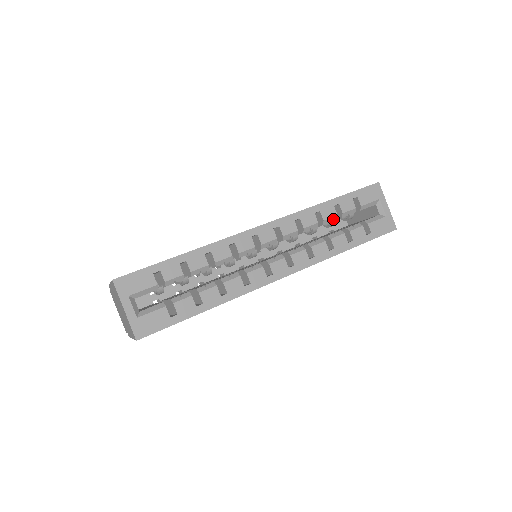
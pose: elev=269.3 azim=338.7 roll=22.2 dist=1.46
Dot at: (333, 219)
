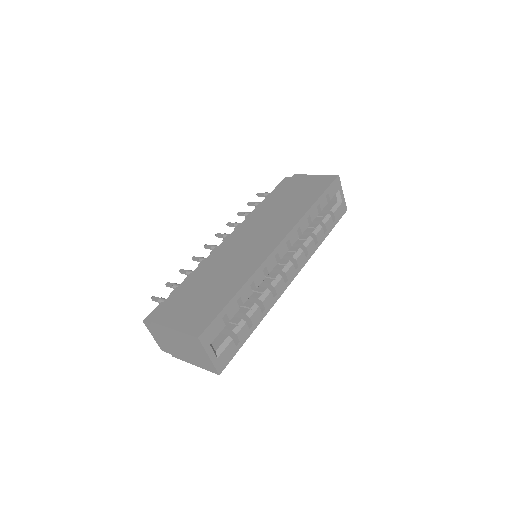
Dot at: (315, 217)
